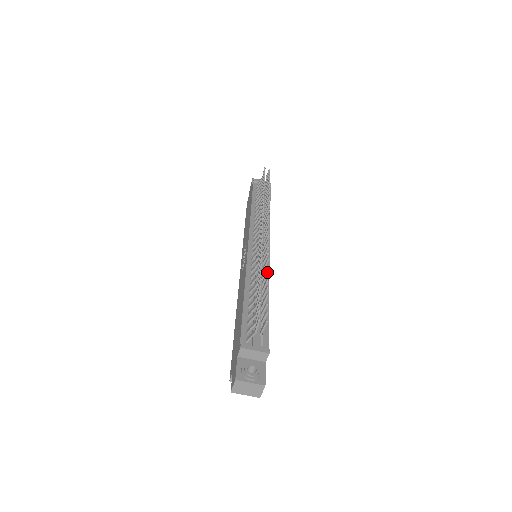
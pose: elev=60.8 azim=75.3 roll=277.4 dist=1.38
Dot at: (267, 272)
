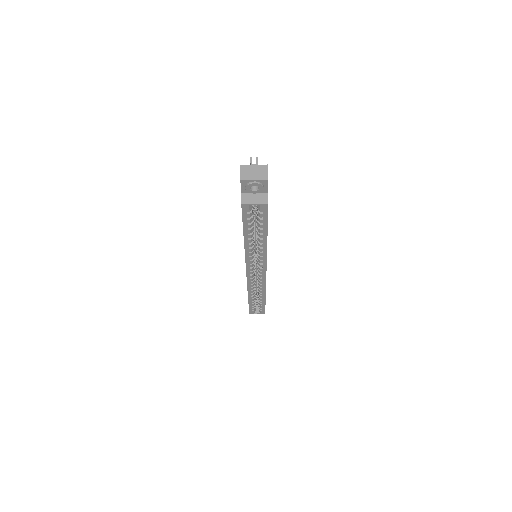
Dot at: occluded
